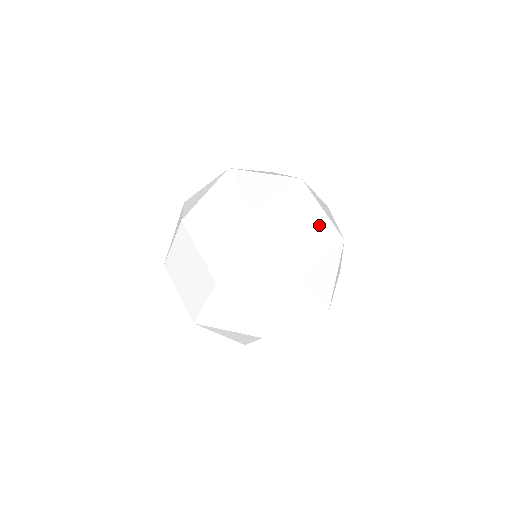
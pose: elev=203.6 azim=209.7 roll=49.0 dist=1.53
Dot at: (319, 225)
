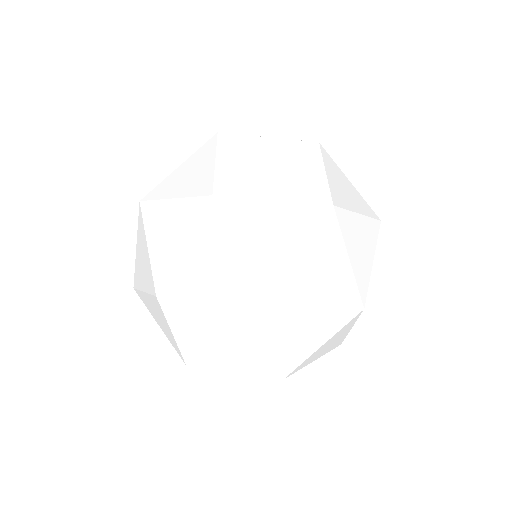
Dot at: (284, 152)
